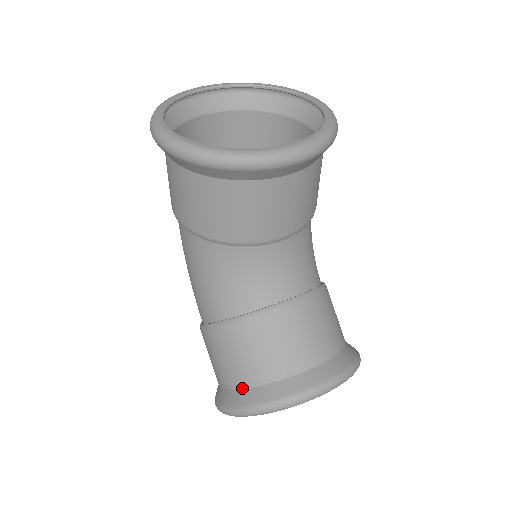
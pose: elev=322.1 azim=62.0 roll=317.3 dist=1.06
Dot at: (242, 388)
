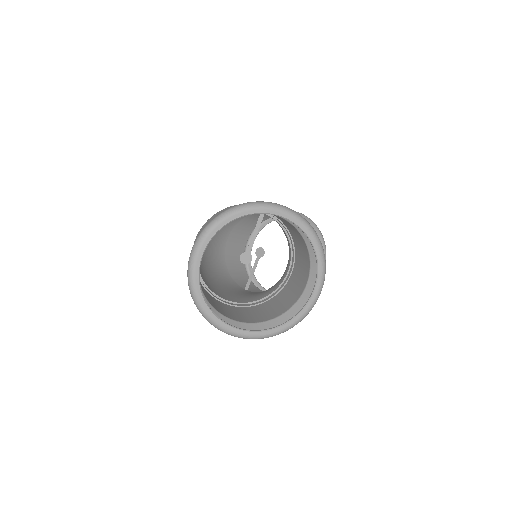
Dot at: occluded
